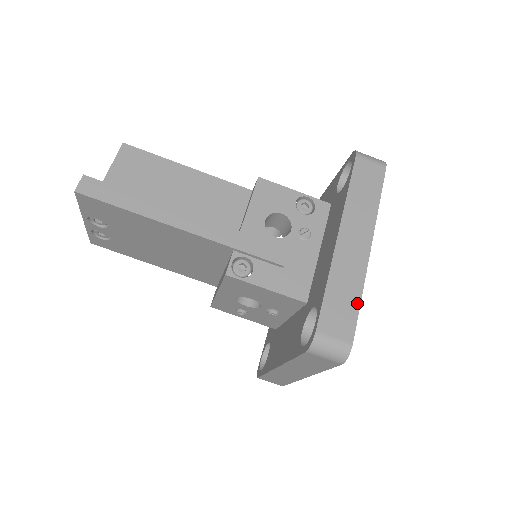
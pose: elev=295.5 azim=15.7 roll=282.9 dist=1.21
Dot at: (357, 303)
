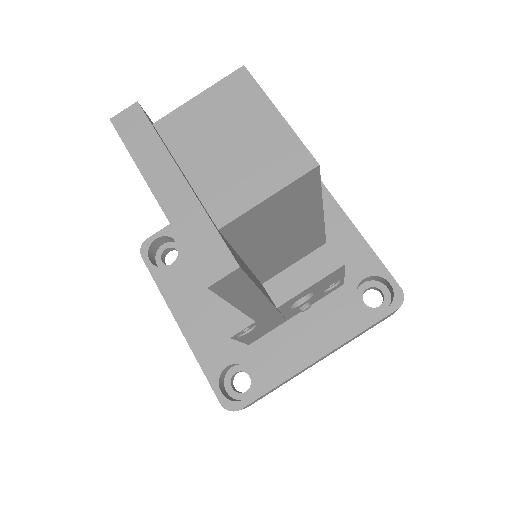
Dot at: occluded
